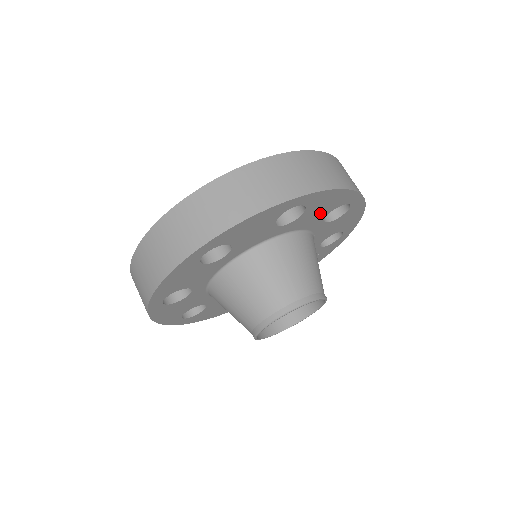
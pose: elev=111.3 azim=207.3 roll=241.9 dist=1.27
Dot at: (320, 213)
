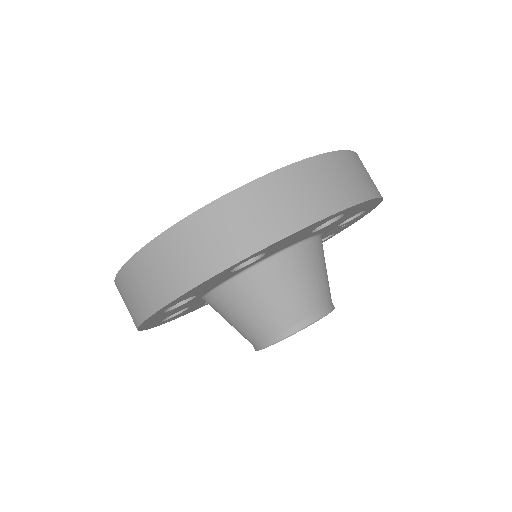
Dot at: (297, 238)
